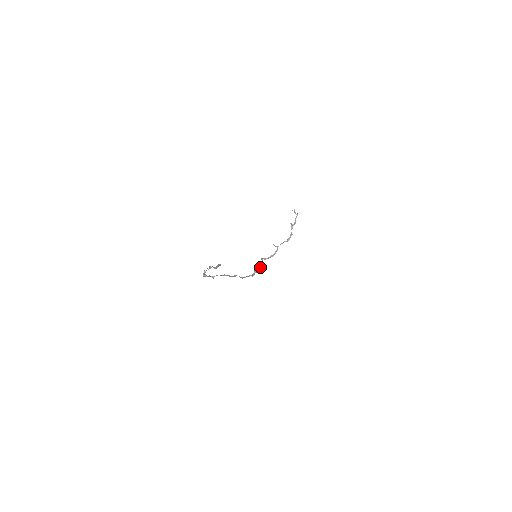
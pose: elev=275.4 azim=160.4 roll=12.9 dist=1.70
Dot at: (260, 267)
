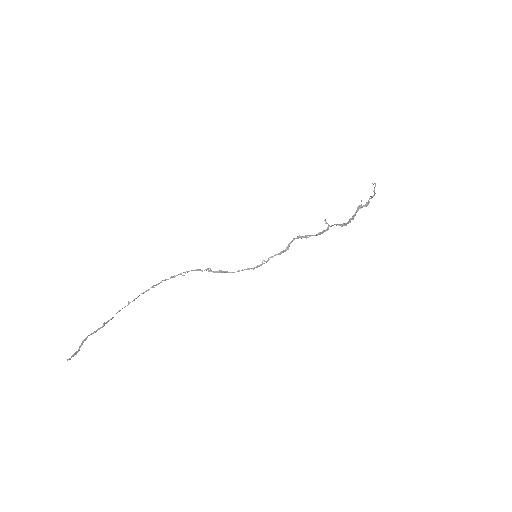
Dot at: (279, 254)
